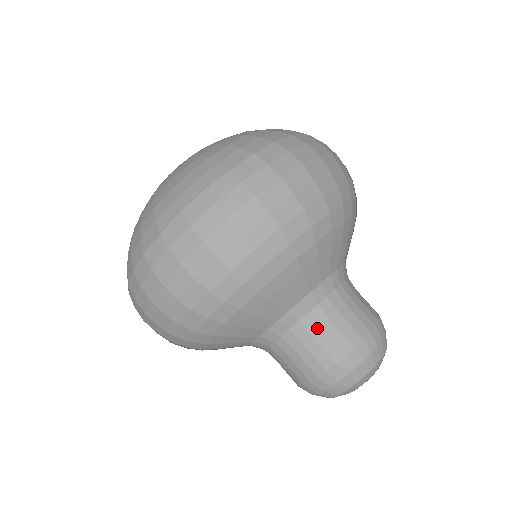
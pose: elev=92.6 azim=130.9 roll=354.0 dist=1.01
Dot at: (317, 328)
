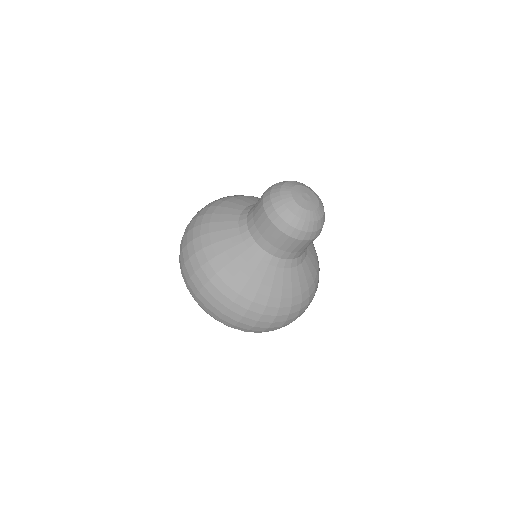
Dot at: occluded
